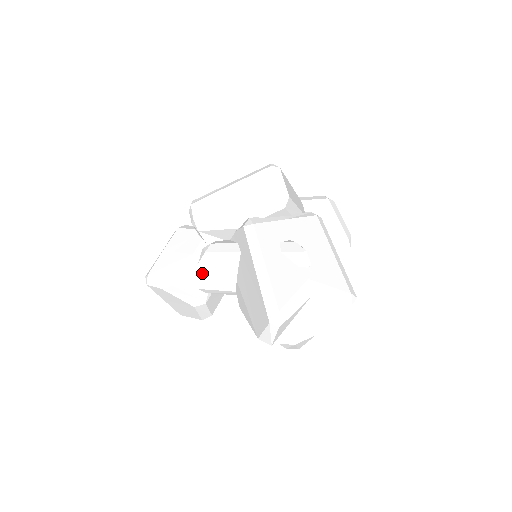
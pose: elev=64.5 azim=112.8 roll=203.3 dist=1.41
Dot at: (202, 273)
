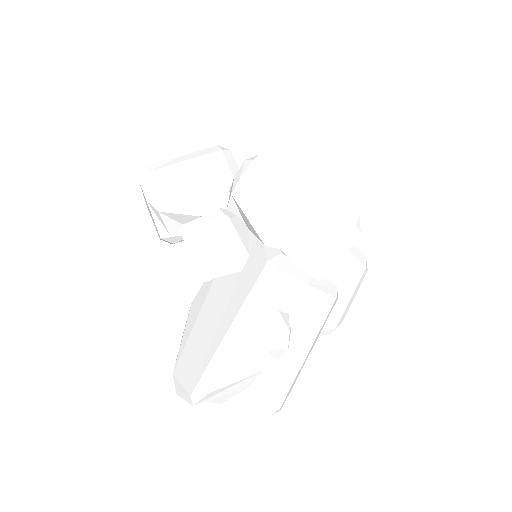
Dot at: (196, 228)
